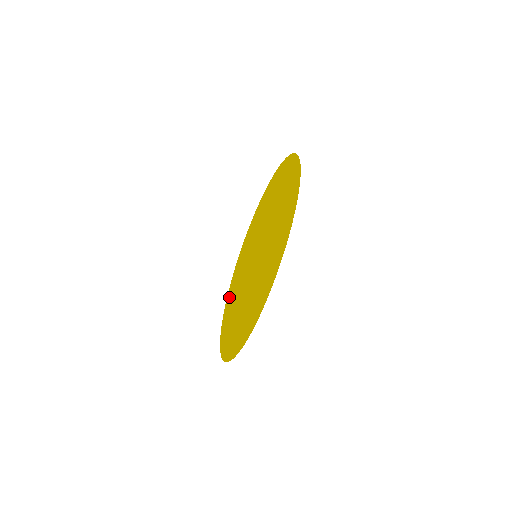
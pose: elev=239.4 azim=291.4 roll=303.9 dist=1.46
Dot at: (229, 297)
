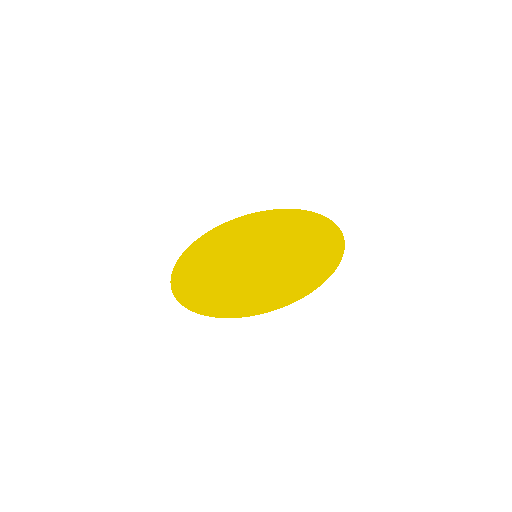
Dot at: (193, 253)
